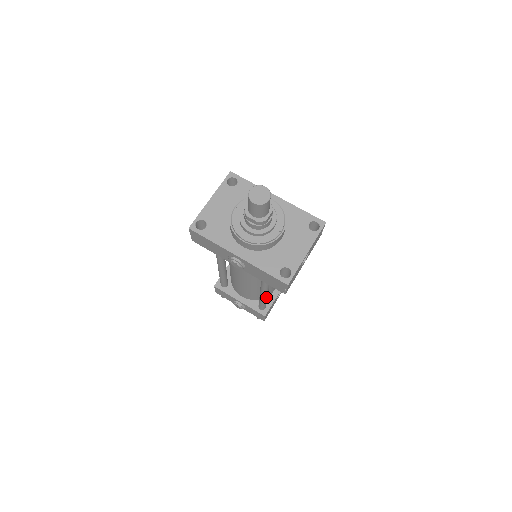
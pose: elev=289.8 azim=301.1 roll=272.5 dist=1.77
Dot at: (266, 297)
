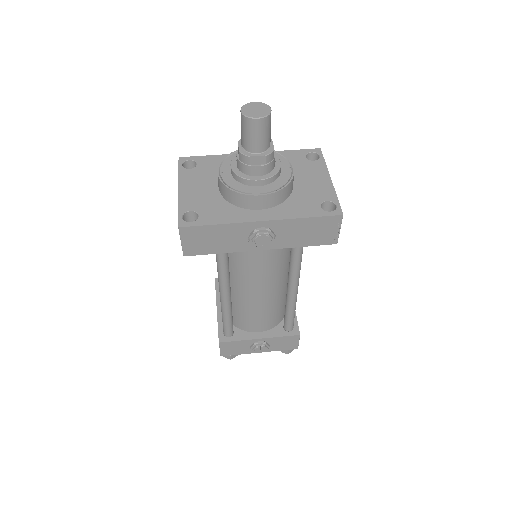
Dot at: (296, 297)
